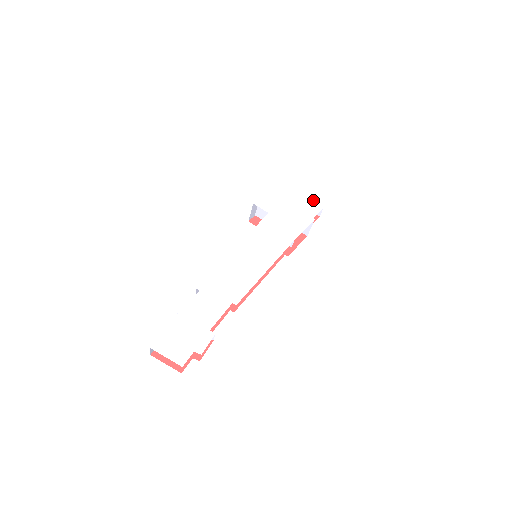
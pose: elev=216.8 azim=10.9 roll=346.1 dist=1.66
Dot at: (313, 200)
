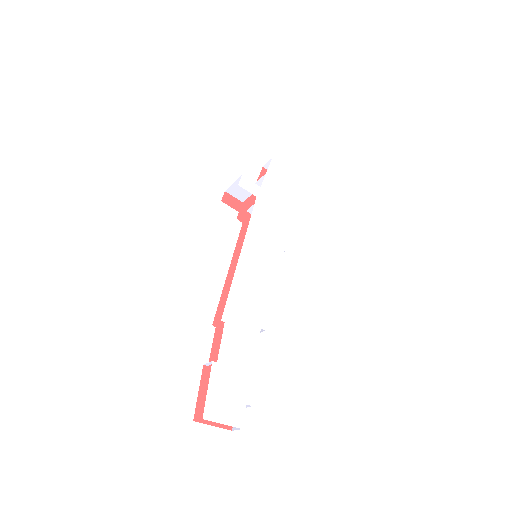
Dot at: (290, 173)
